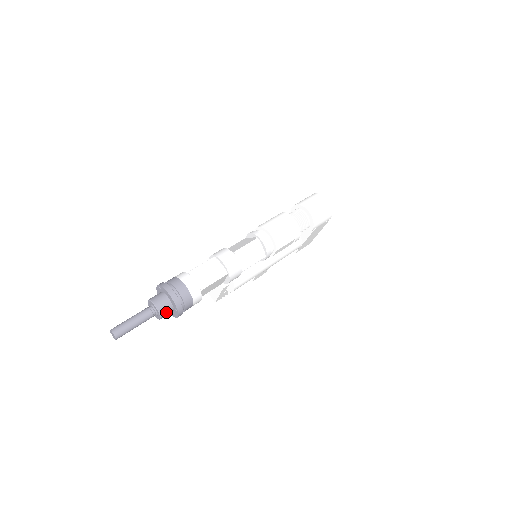
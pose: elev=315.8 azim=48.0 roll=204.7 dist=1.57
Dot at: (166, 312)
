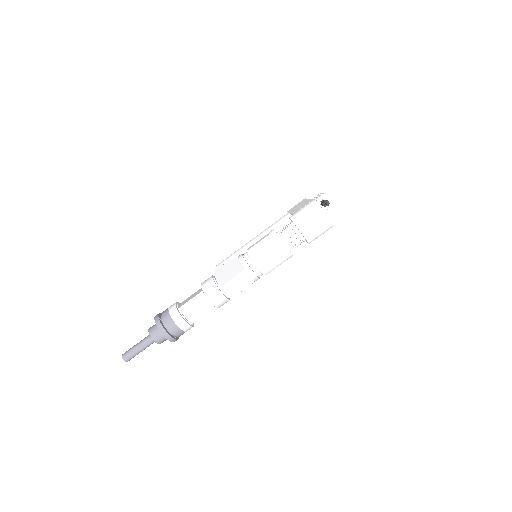
Dot at: (163, 341)
